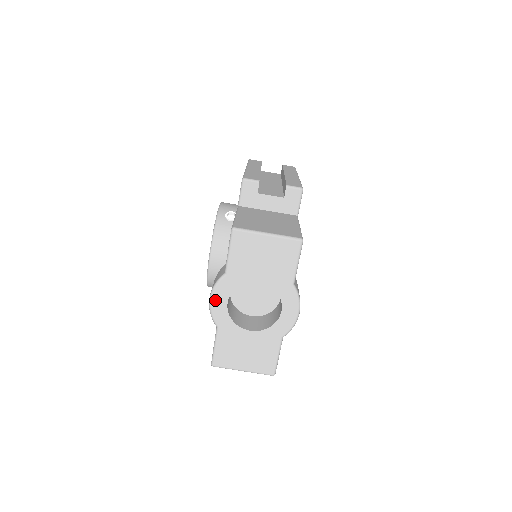
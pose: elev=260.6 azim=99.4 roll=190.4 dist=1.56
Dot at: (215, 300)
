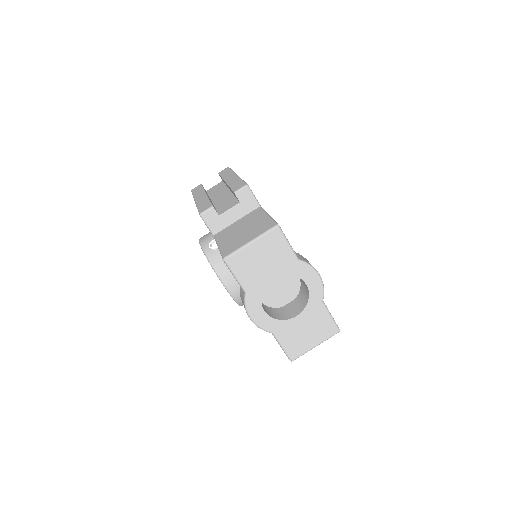
Dot at: (254, 317)
